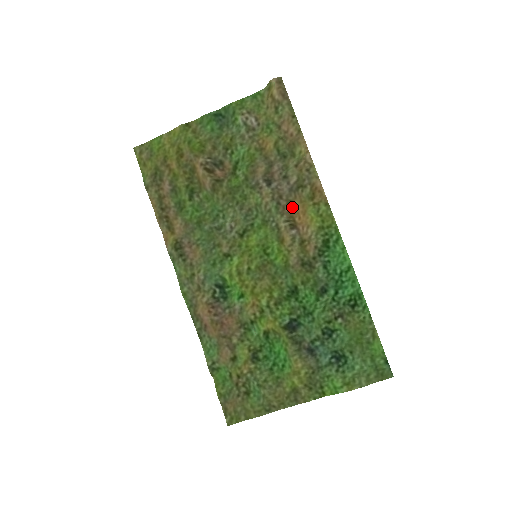
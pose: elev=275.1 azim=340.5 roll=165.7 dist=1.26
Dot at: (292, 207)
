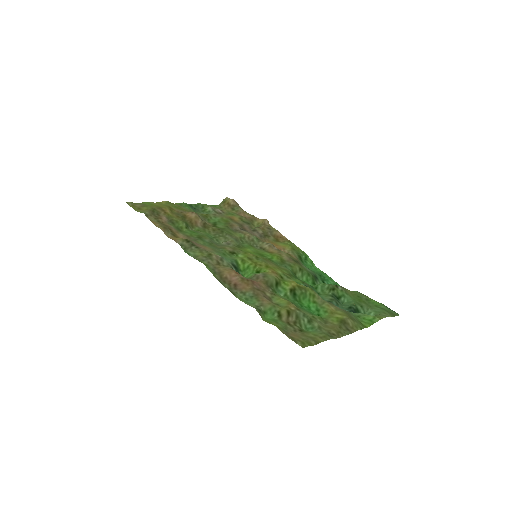
Dot at: occluded
